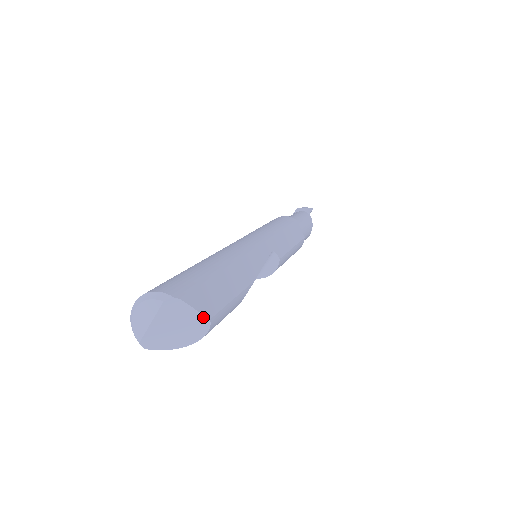
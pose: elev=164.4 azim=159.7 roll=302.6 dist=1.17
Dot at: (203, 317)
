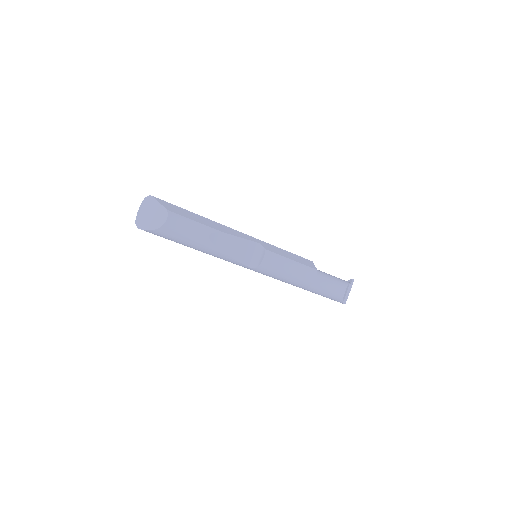
Dot at: (164, 208)
